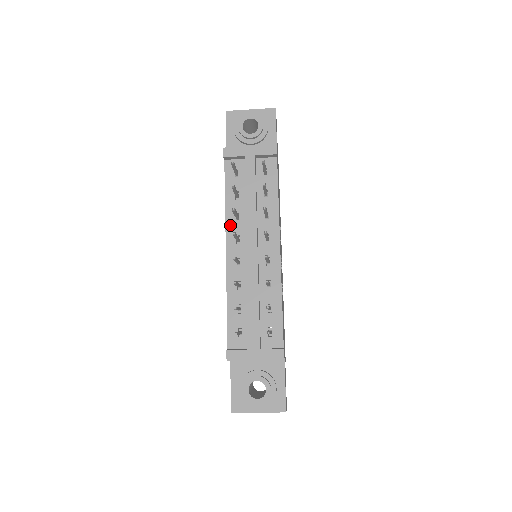
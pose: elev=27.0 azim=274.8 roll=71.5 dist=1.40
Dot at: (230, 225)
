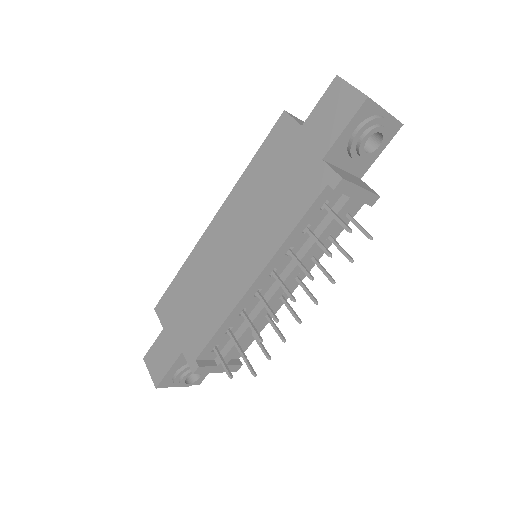
Dot at: (278, 257)
